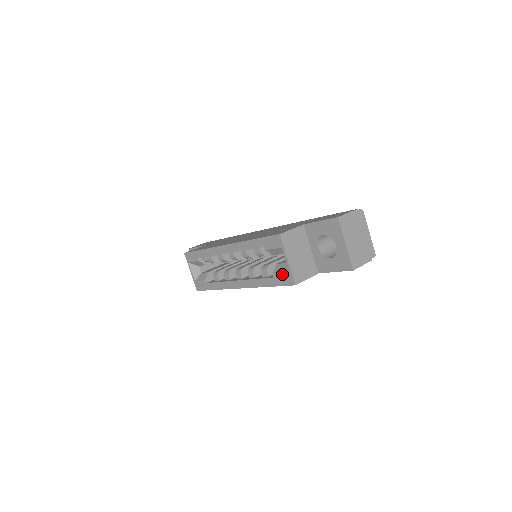
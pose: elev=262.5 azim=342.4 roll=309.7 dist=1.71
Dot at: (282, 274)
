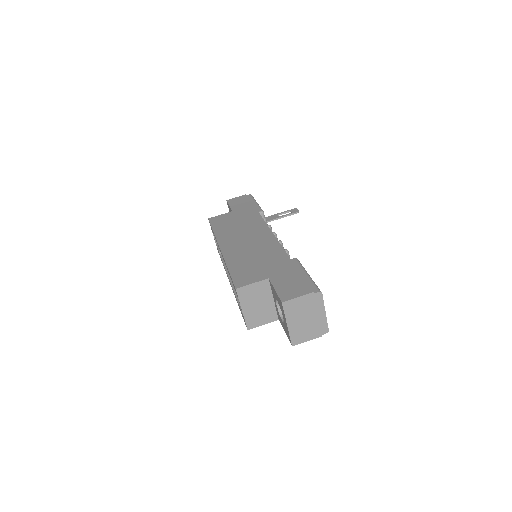
Dot at: (242, 313)
